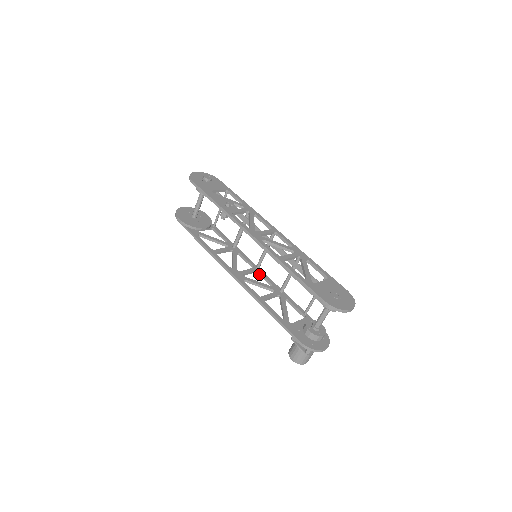
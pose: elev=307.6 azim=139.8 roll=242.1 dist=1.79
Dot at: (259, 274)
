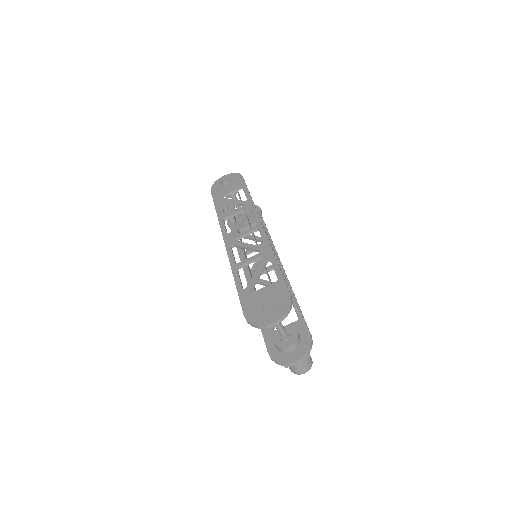
Dot at: occluded
